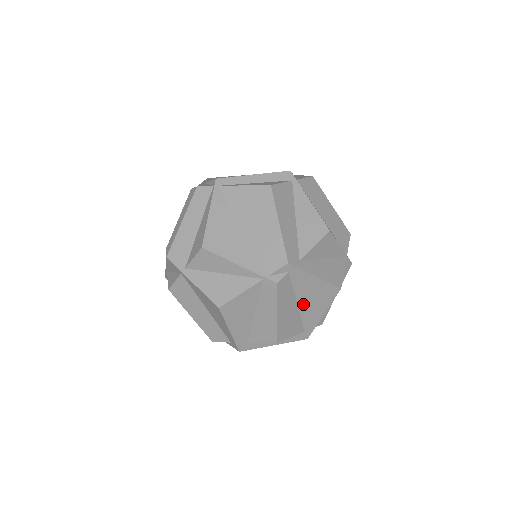
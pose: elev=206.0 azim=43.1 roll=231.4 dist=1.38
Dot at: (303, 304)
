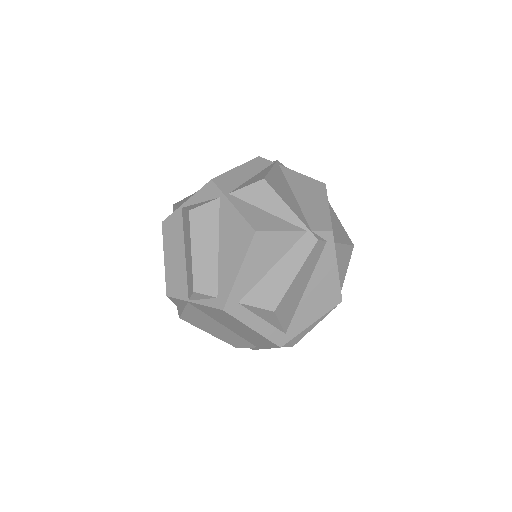
Dot at: (309, 293)
